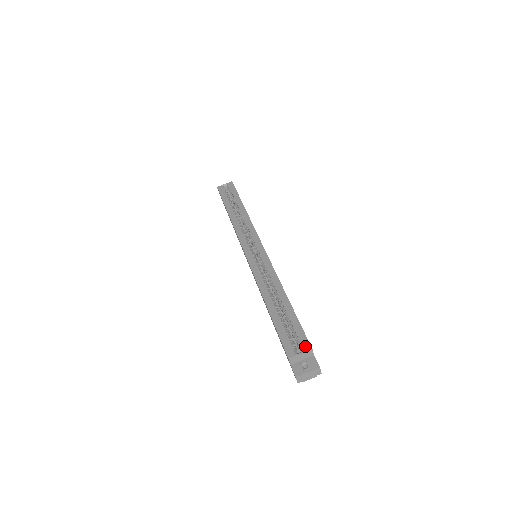
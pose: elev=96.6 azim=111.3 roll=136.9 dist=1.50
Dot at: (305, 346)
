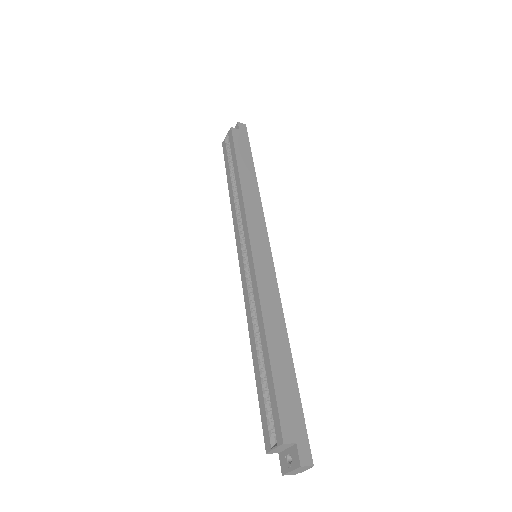
Dot at: (278, 436)
